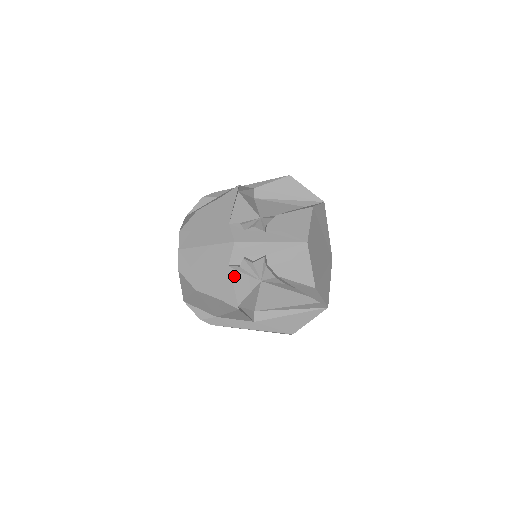
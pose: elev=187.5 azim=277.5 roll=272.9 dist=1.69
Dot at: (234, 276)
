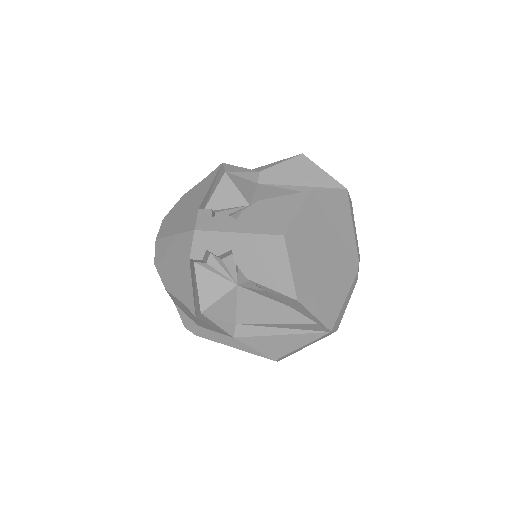
Dot at: (200, 275)
